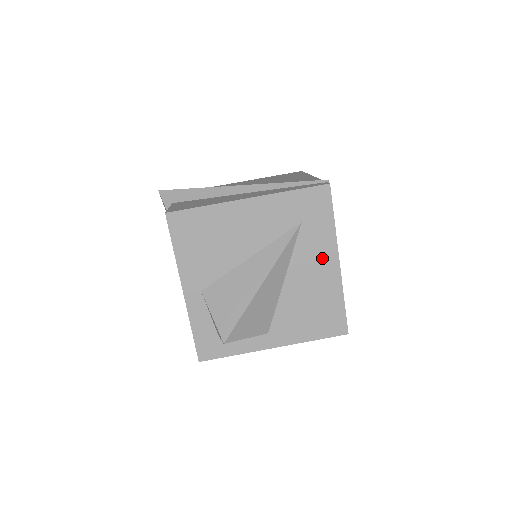
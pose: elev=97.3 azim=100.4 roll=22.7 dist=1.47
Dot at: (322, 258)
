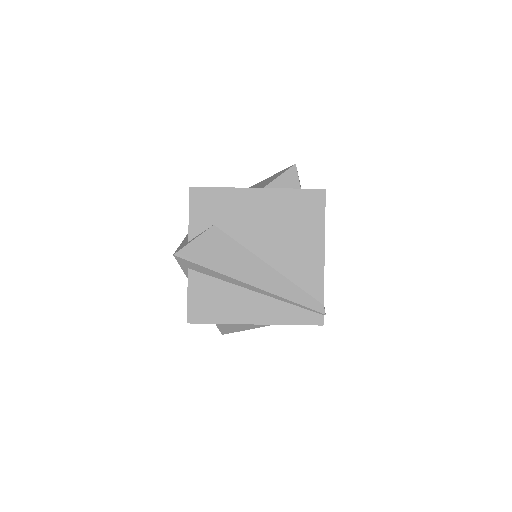
Dot at: occluded
